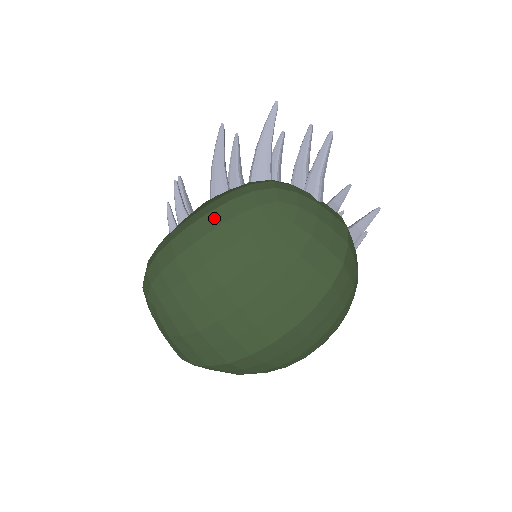
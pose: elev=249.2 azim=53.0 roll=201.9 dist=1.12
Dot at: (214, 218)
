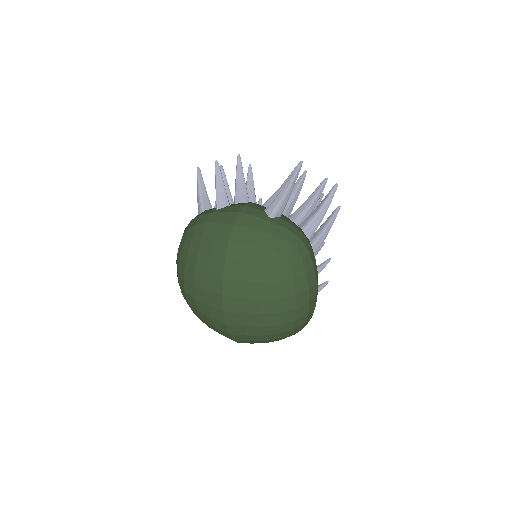
Dot at: occluded
